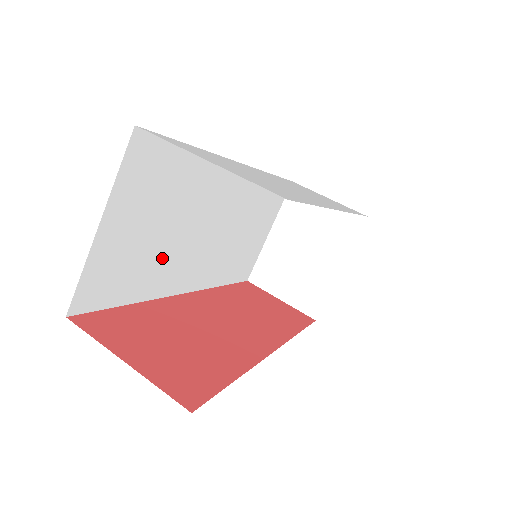
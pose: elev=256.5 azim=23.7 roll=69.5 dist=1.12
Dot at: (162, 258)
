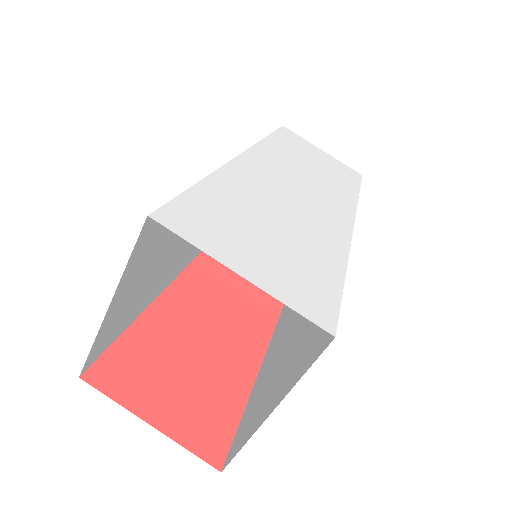
Dot at: (161, 275)
